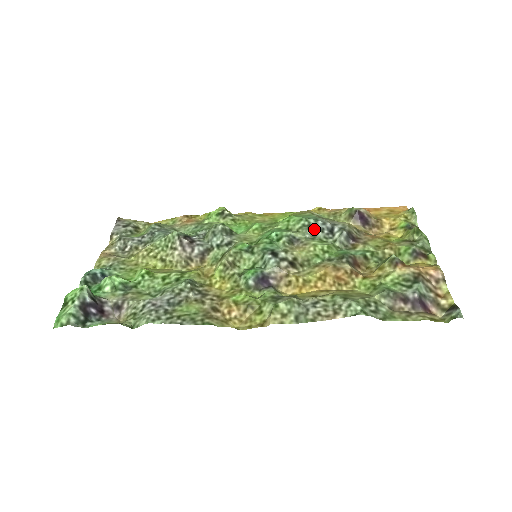
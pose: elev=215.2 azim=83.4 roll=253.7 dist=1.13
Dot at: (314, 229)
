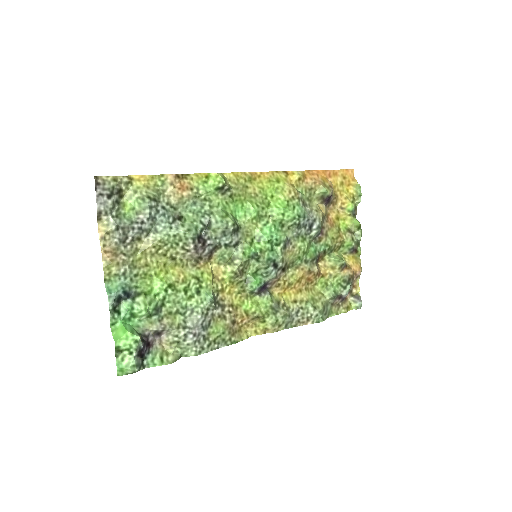
Dot at: (301, 227)
